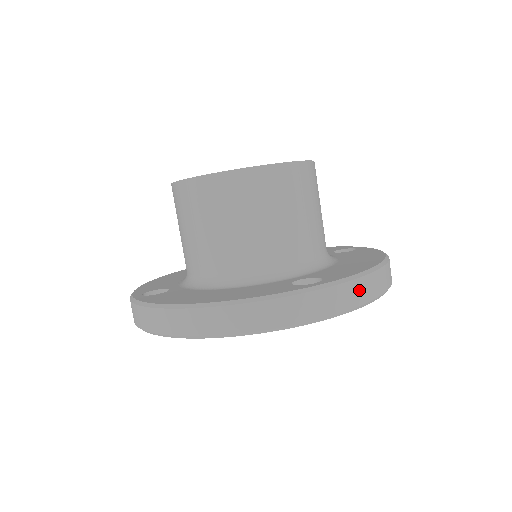
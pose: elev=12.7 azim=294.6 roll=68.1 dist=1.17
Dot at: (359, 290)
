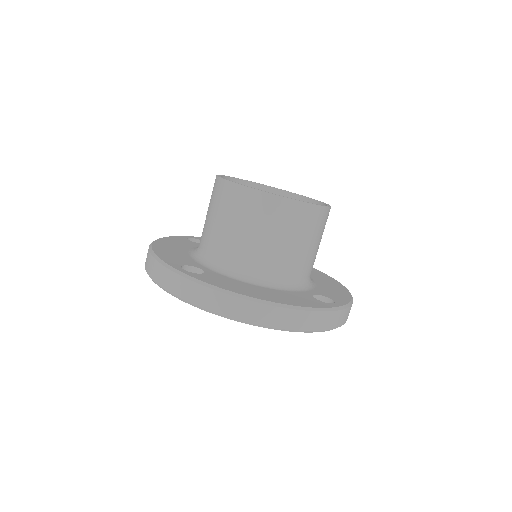
Dot at: (349, 312)
